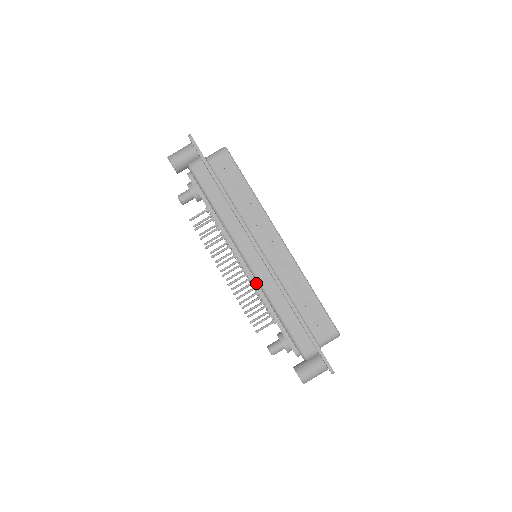
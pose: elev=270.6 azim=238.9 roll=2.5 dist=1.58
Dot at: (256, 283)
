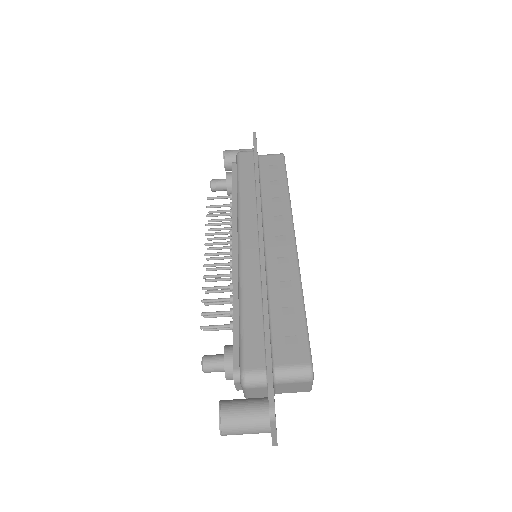
Dot at: (237, 269)
